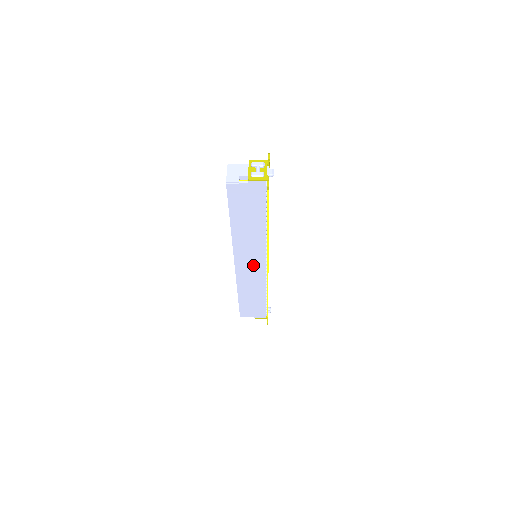
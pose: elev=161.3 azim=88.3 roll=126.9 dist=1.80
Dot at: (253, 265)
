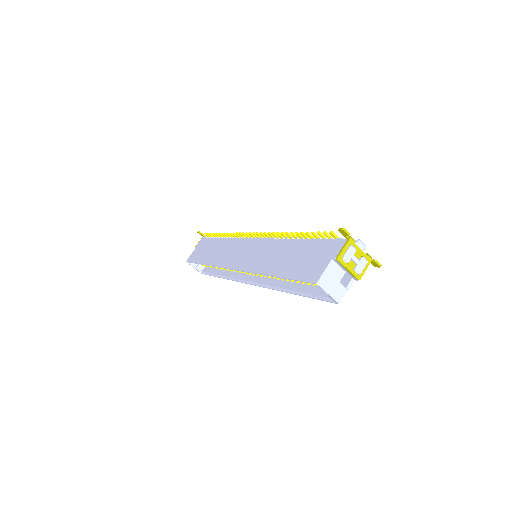
Dot at: occluded
